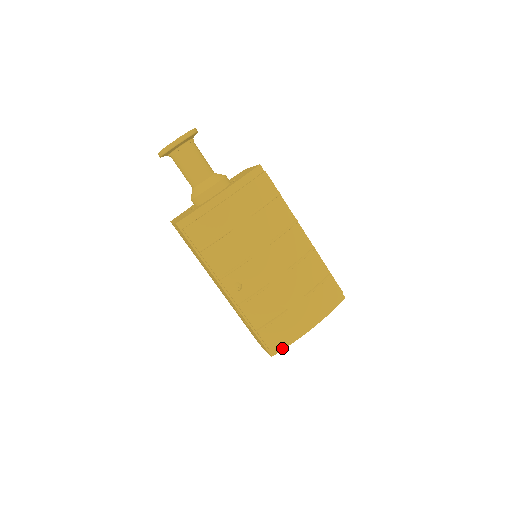
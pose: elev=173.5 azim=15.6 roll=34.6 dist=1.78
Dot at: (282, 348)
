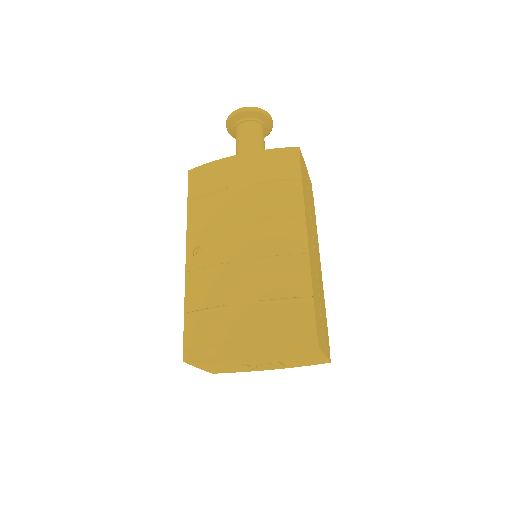
Dot at: (198, 356)
